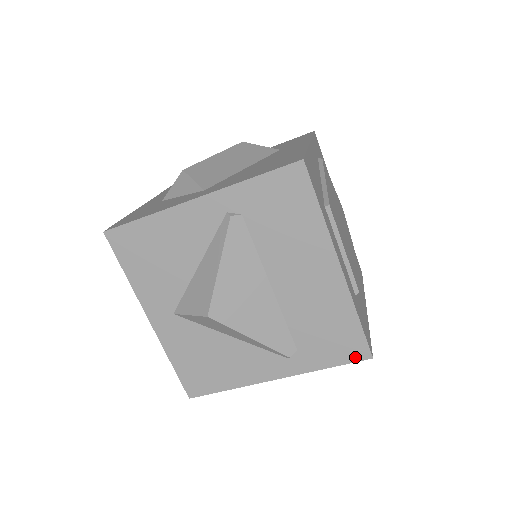
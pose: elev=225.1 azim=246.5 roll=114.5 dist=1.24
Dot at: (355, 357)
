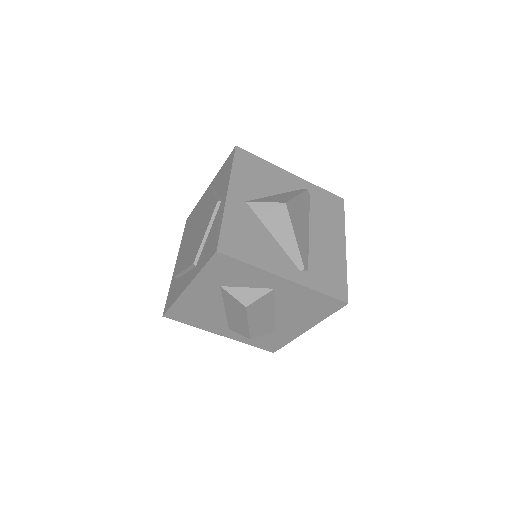
Dot at: (339, 296)
